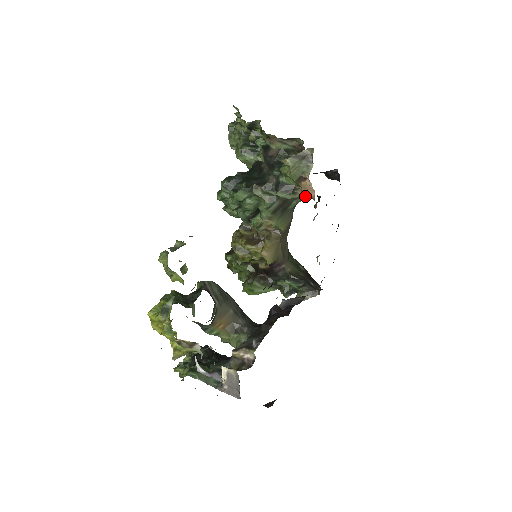
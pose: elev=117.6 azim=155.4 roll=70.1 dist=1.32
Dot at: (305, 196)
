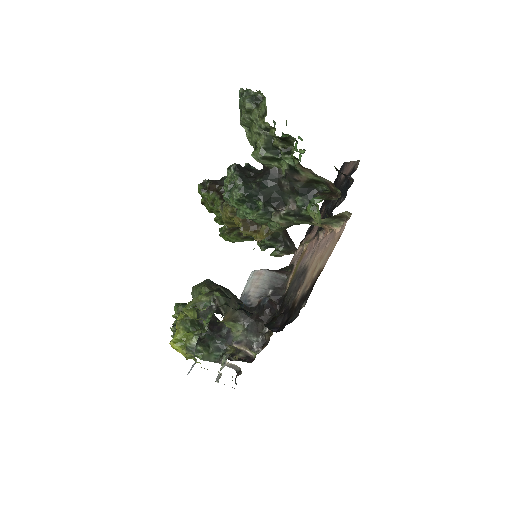
Dot at: (321, 225)
